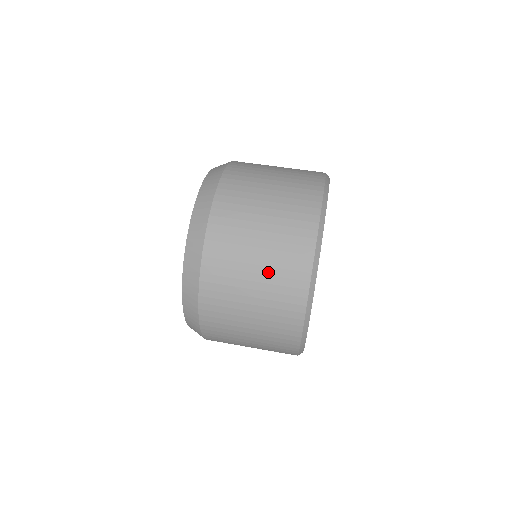
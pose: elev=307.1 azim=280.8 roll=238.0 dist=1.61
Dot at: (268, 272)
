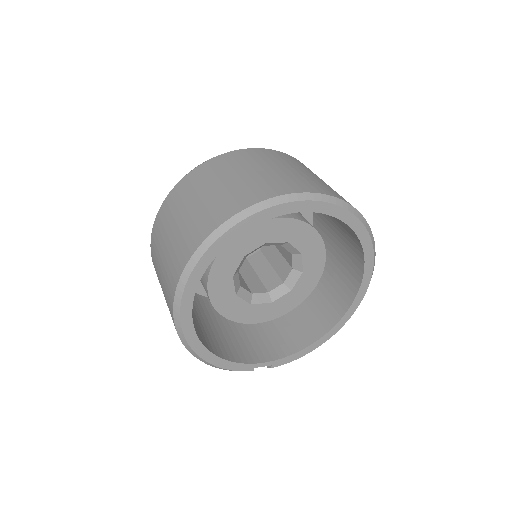
Dot at: (238, 183)
